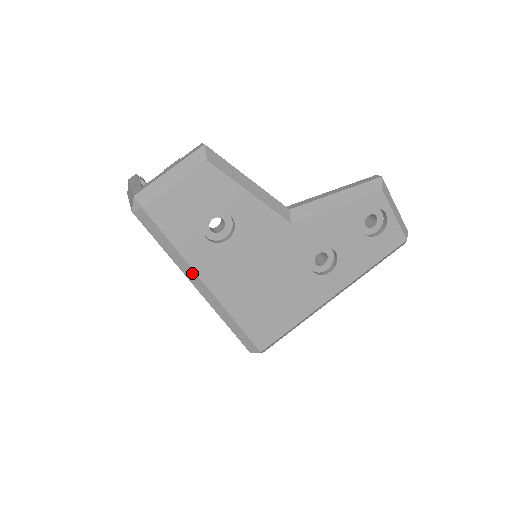
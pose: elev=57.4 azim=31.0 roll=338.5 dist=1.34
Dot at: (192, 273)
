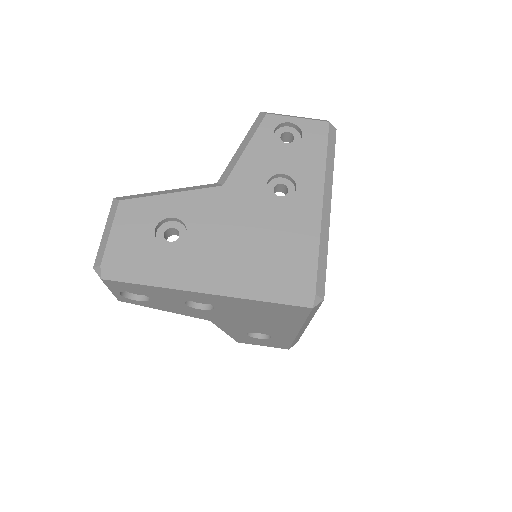
Dot at: (185, 281)
